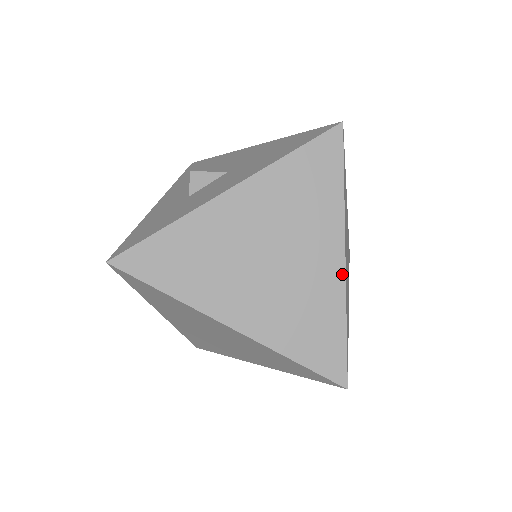
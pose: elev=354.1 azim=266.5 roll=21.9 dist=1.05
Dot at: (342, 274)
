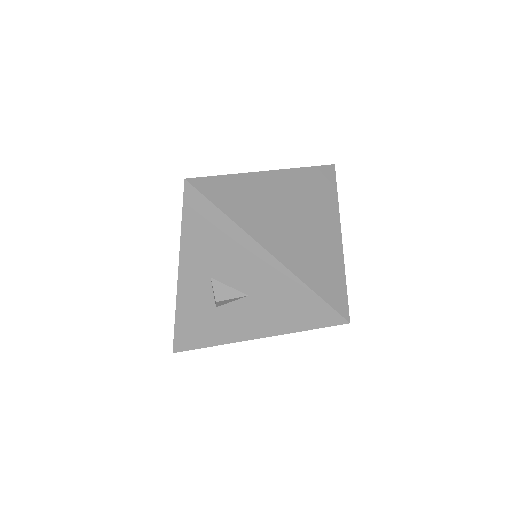
Dot at: occluded
